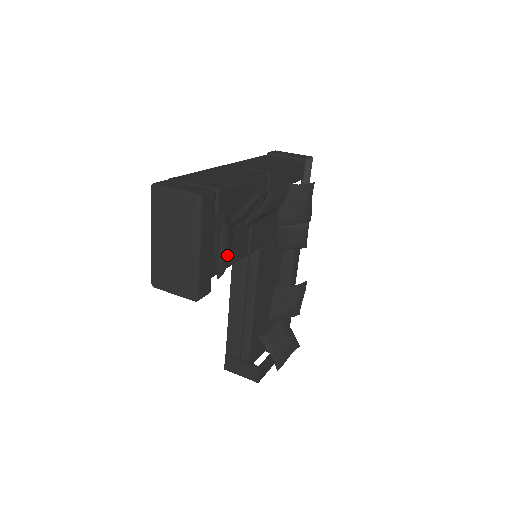
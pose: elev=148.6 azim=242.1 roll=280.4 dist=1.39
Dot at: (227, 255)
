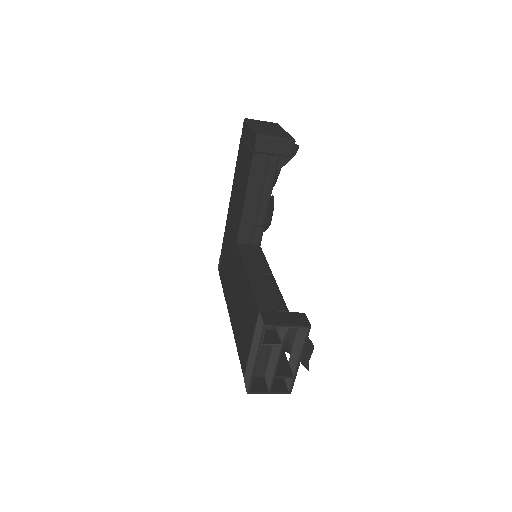
Dot at: occluded
